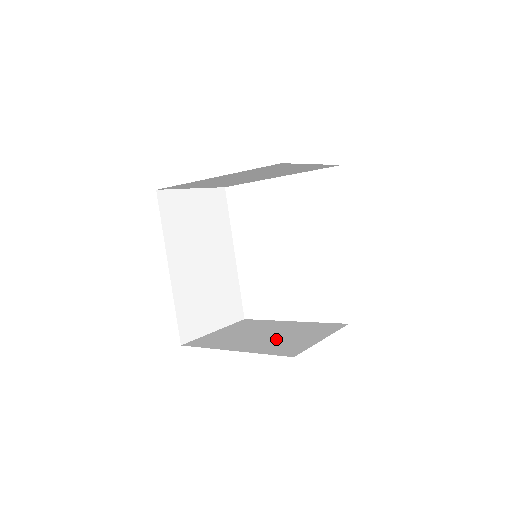
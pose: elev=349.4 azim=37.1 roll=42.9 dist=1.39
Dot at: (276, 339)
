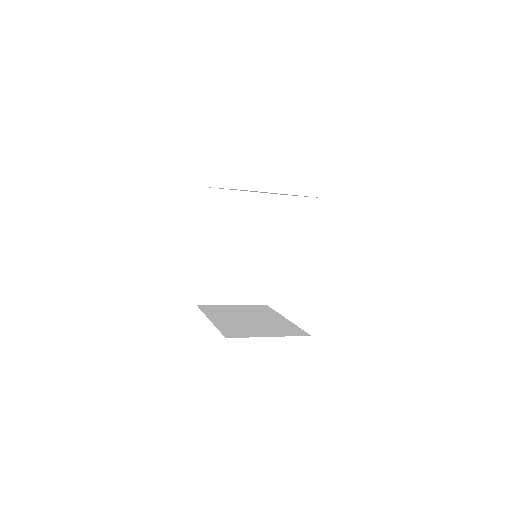
Dot at: (246, 324)
